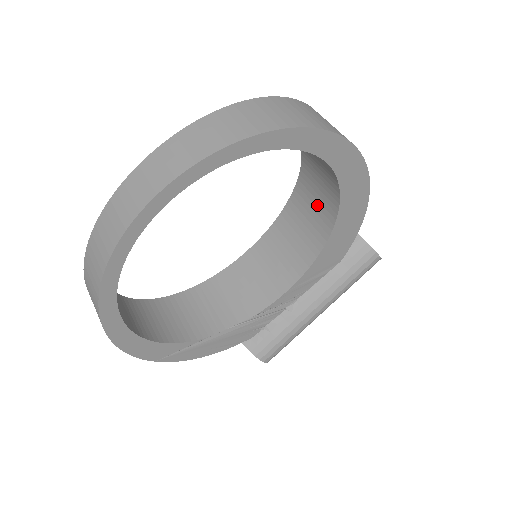
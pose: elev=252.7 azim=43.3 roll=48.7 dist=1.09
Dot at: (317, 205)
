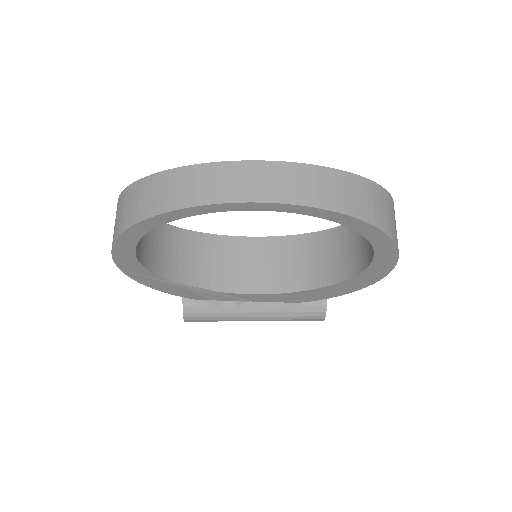
Dot at: (326, 261)
